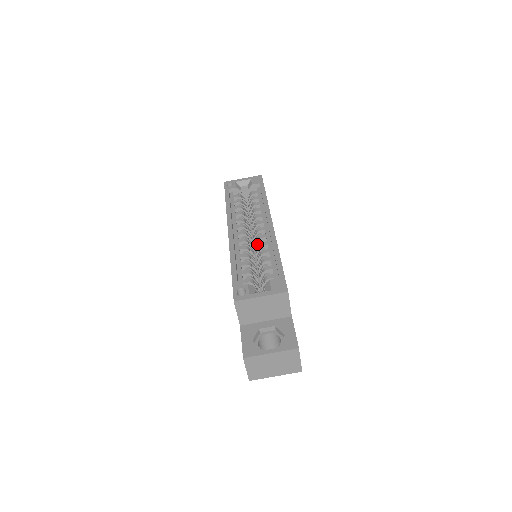
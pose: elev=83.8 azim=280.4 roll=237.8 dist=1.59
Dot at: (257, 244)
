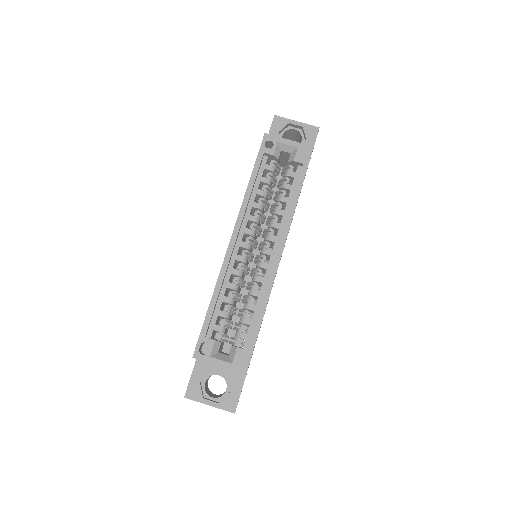
Dot at: occluded
